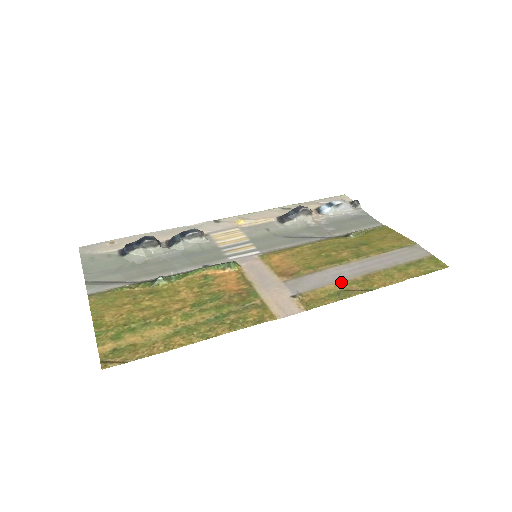
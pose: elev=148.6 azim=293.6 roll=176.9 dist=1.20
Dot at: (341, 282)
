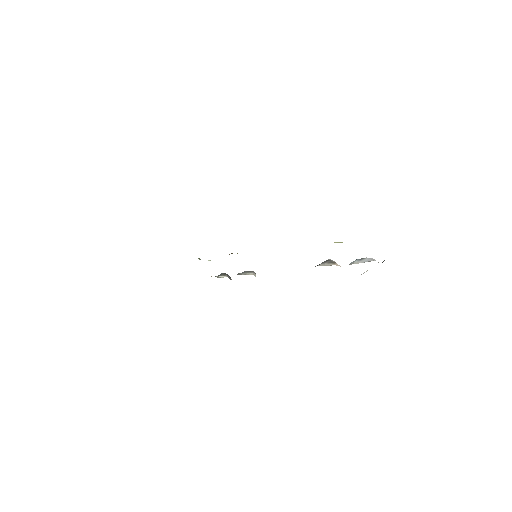
Dot at: occluded
